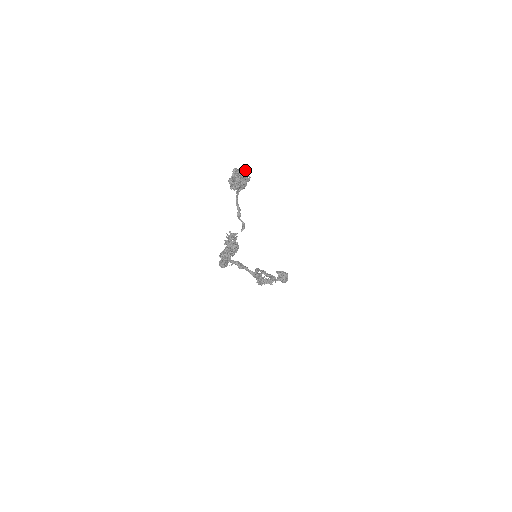
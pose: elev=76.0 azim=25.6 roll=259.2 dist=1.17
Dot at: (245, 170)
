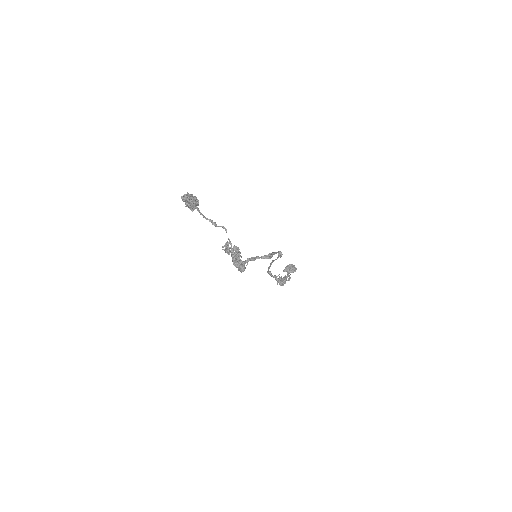
Dot at: (187, 193)
